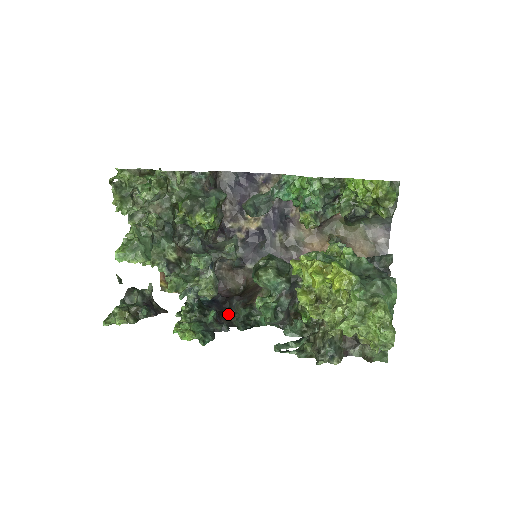
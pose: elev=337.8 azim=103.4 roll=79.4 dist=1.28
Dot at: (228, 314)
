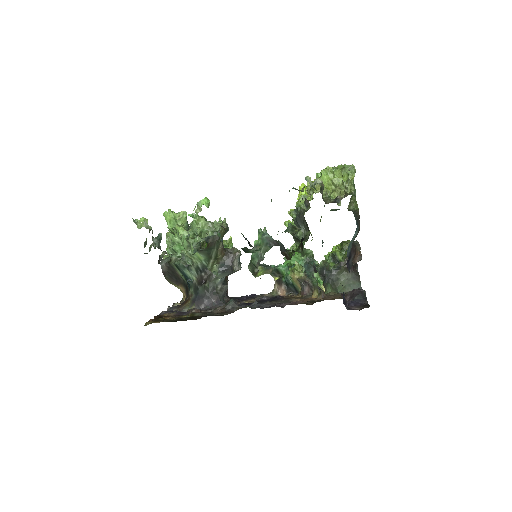
Dot at: occluded
